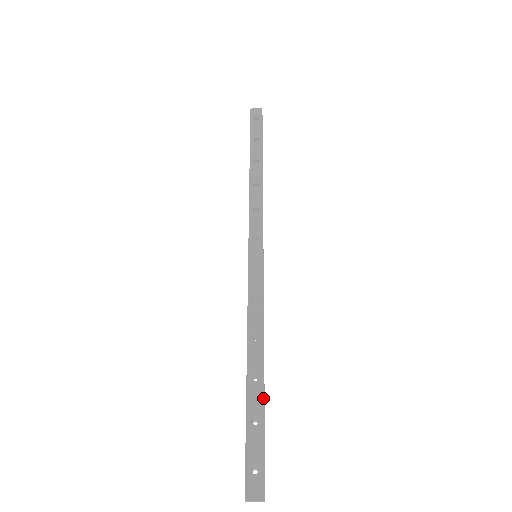
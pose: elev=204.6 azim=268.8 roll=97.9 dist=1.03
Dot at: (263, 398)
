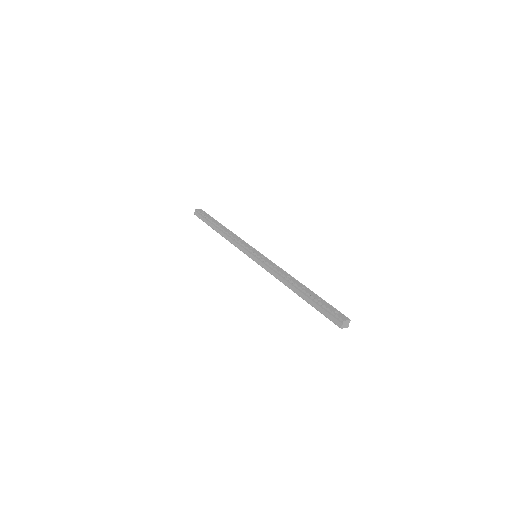
Dot at: occluded
